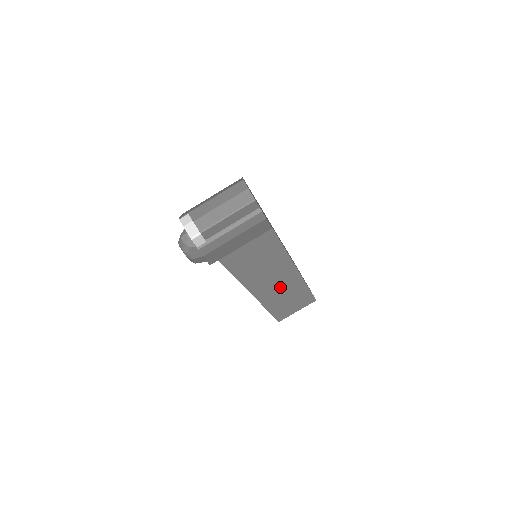
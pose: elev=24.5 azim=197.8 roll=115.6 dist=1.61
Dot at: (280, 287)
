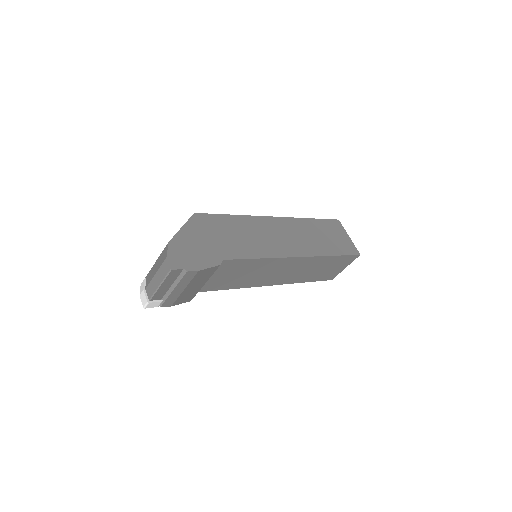
Dot at: (297, 270)
